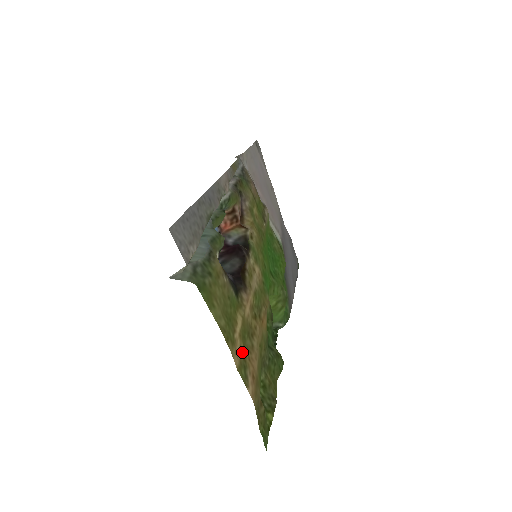
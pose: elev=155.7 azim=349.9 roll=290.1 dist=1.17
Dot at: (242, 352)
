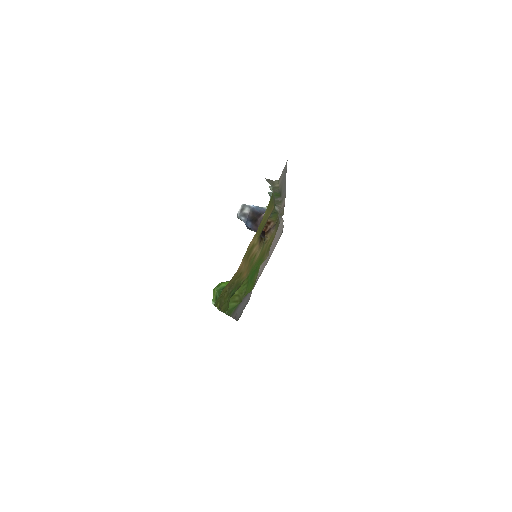
Dot at: occluded
